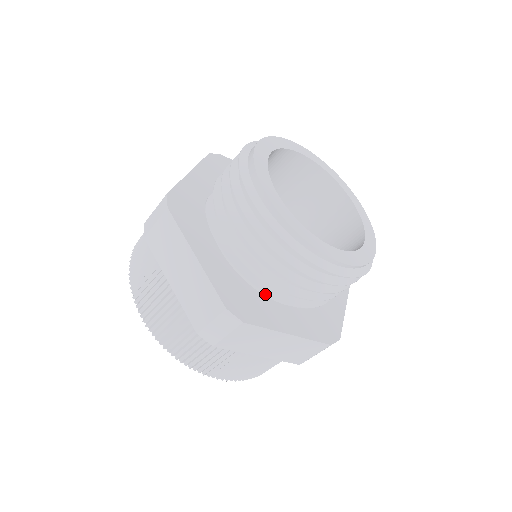
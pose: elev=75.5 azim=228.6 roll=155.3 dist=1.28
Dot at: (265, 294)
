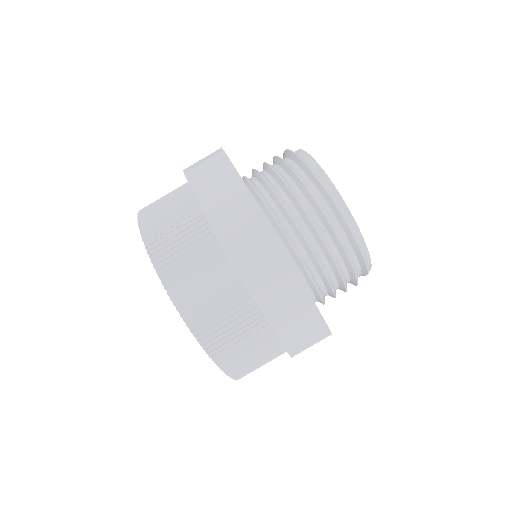
Dot at: occluded
